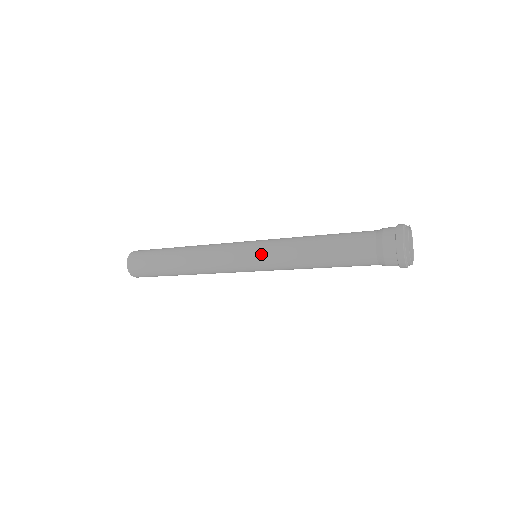
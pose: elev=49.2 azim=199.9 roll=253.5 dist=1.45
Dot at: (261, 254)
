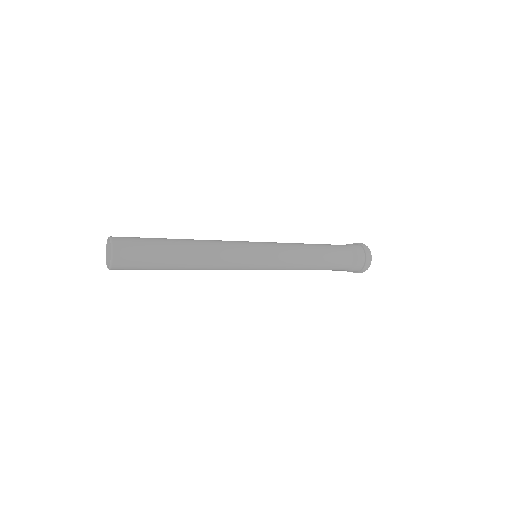
Dot at: (273, 257)
